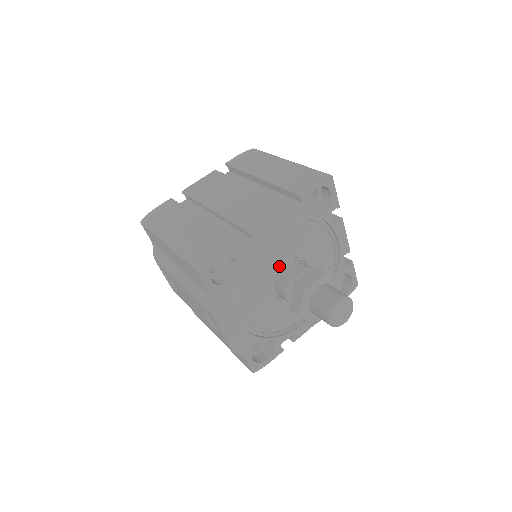
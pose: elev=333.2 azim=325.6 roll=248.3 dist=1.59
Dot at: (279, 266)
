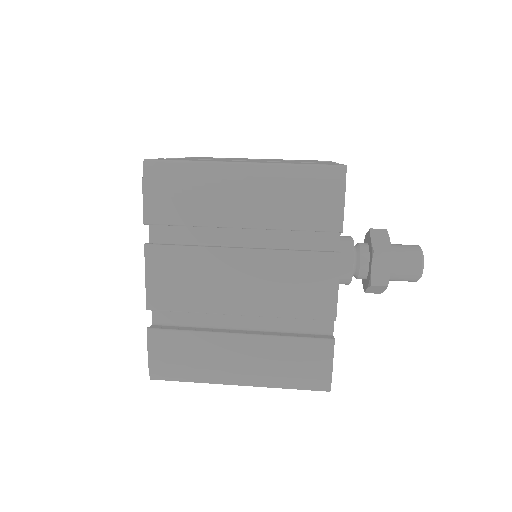
Dot at: occluded
